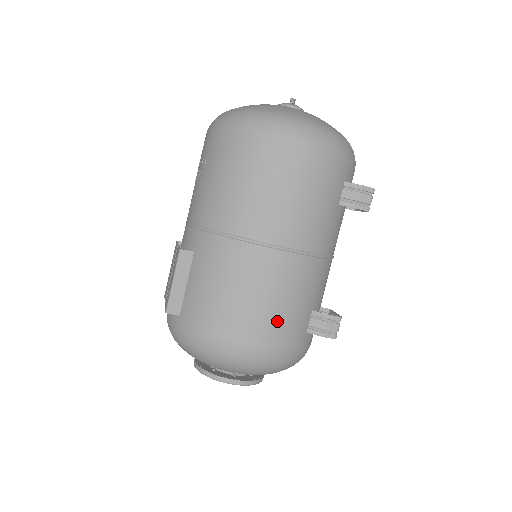
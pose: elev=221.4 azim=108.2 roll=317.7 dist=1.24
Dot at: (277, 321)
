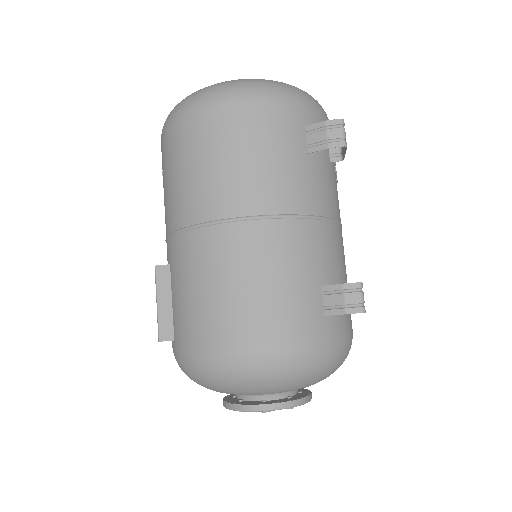
Dot at: (270, 306)
